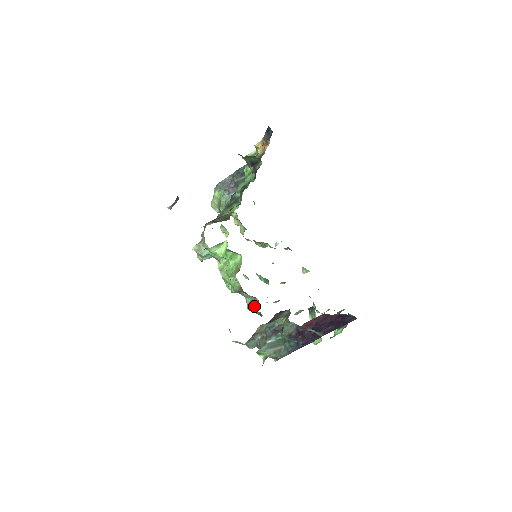
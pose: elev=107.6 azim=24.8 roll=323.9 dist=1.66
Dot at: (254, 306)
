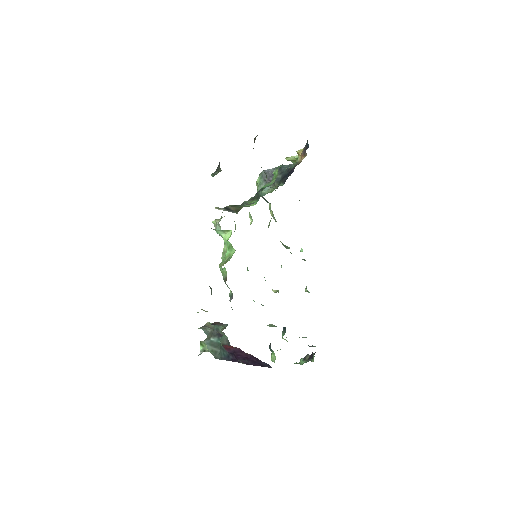
Dot at: (229, 300)
